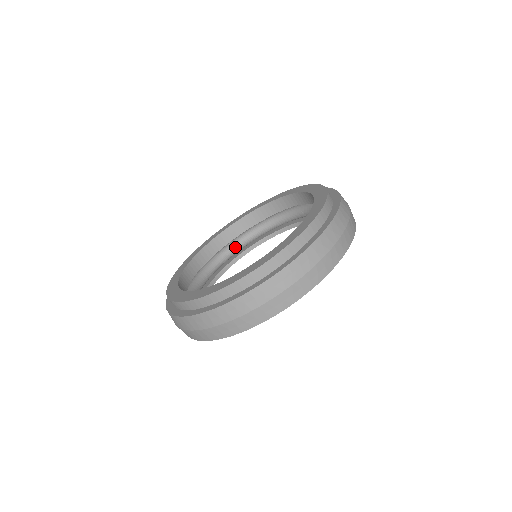
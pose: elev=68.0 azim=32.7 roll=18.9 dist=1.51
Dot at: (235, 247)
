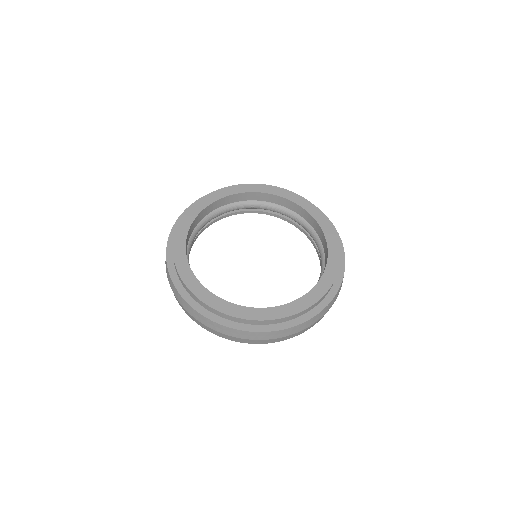
Dot at: (192, 242)
